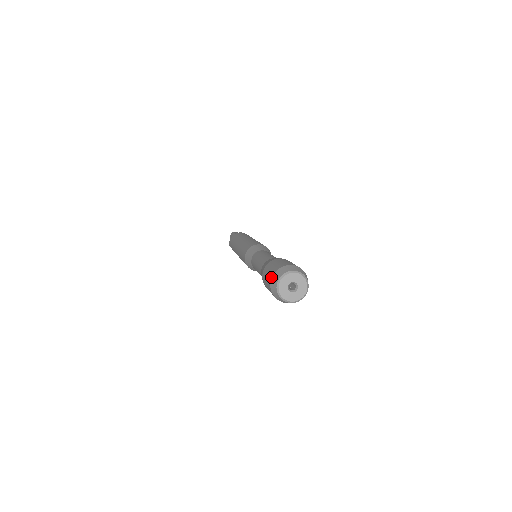
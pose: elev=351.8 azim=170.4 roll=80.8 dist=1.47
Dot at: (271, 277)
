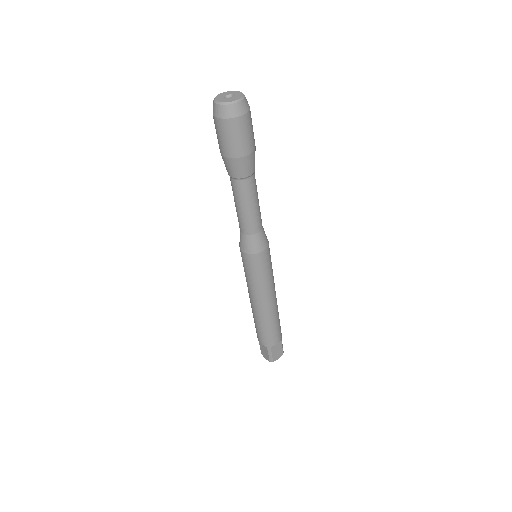
Dot at: occluded
